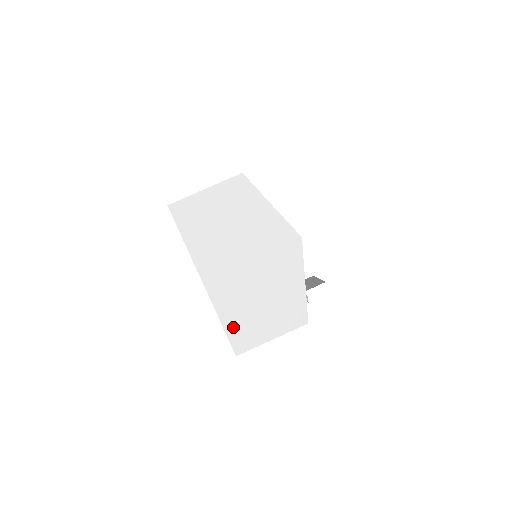
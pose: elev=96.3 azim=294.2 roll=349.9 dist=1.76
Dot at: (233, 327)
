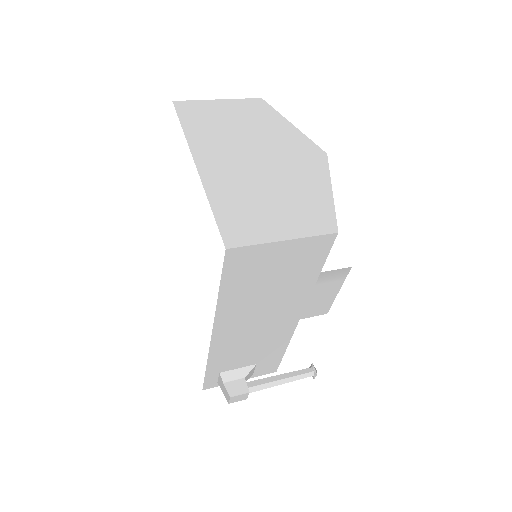
Dot at: (227, 215)
